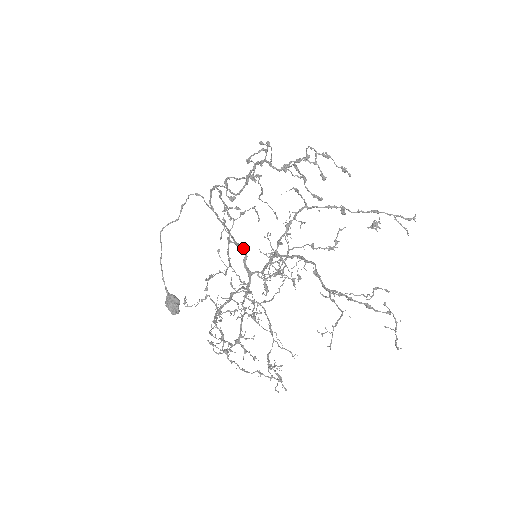
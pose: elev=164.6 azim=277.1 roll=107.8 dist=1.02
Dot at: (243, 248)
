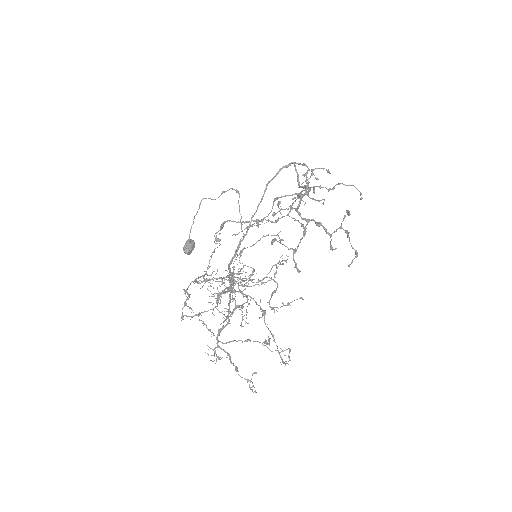
Dot at: (235, 255)
